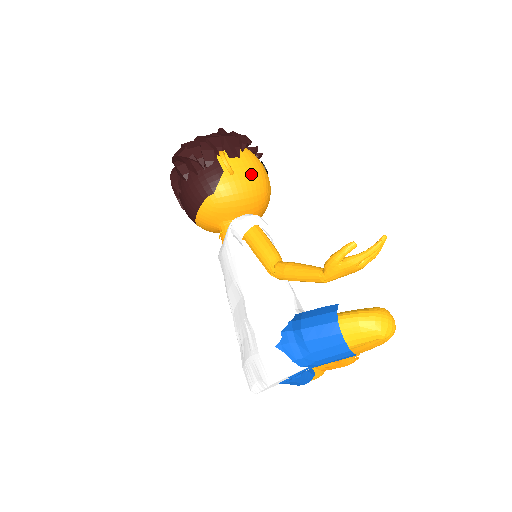
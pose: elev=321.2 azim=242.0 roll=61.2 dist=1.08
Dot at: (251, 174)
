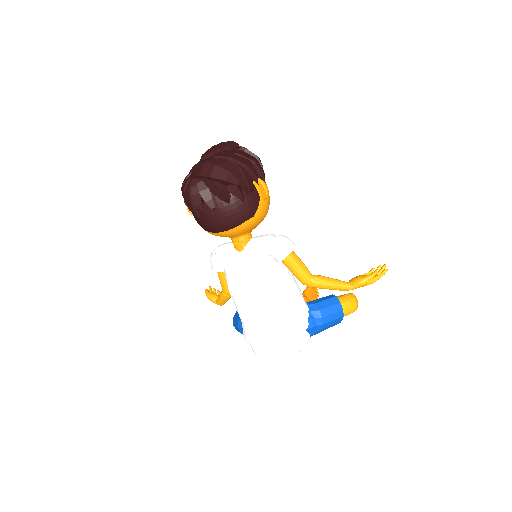
Dot at: occluded
